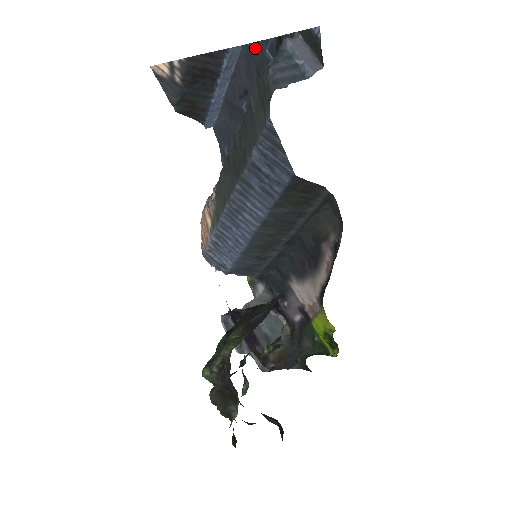
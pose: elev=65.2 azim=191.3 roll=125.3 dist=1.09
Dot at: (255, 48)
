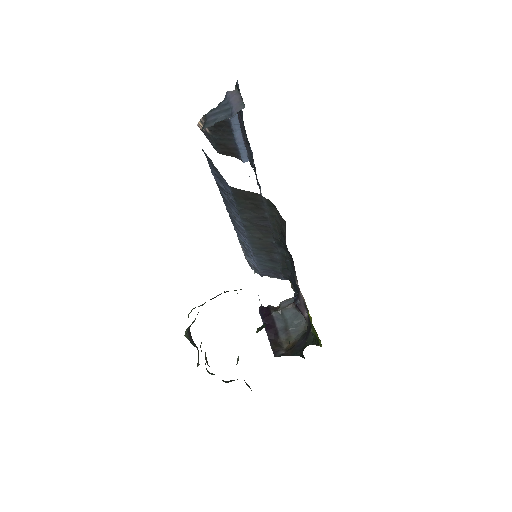
Dot at: occluded
